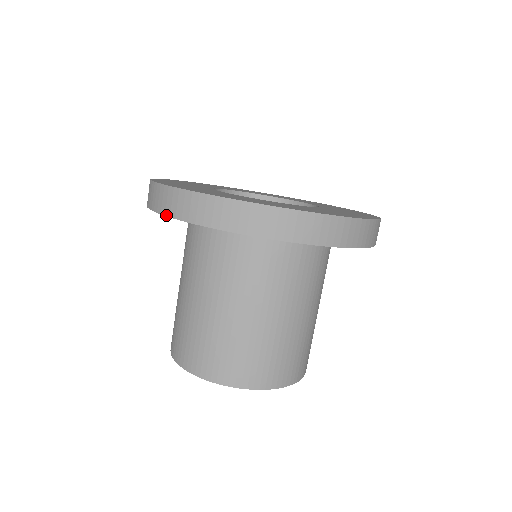
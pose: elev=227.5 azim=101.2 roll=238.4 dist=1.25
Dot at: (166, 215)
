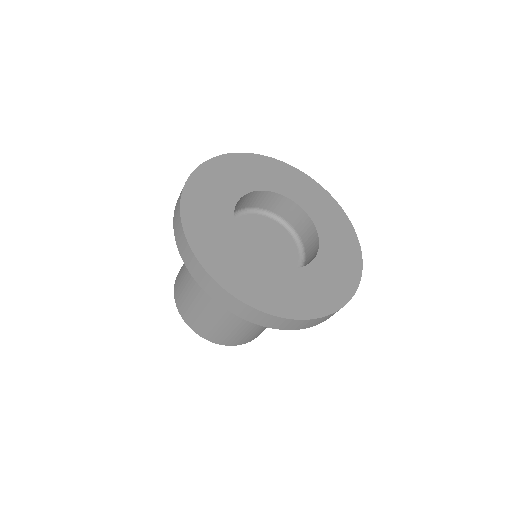
Dot at: (196, 280)
